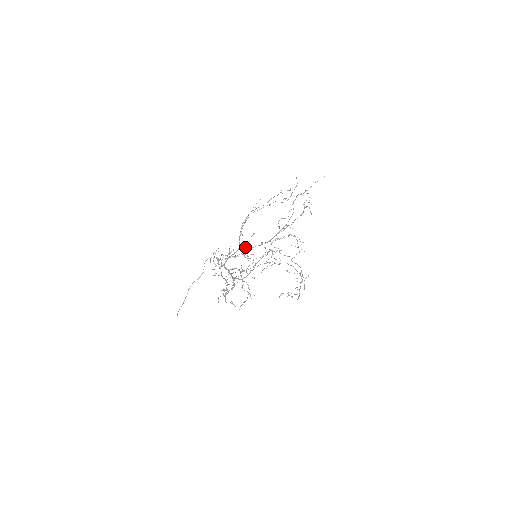
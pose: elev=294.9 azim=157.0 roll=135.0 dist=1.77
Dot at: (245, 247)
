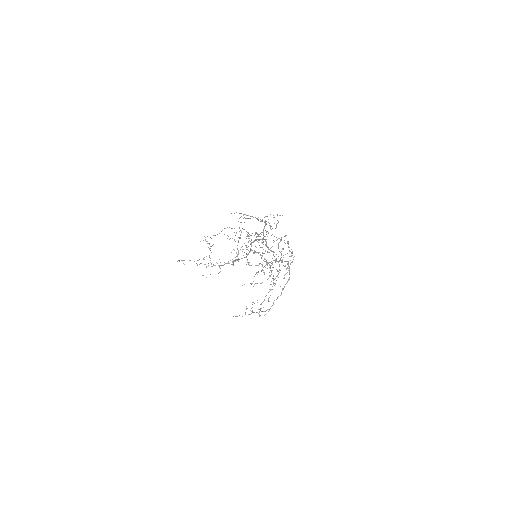
Dot at: occluded
